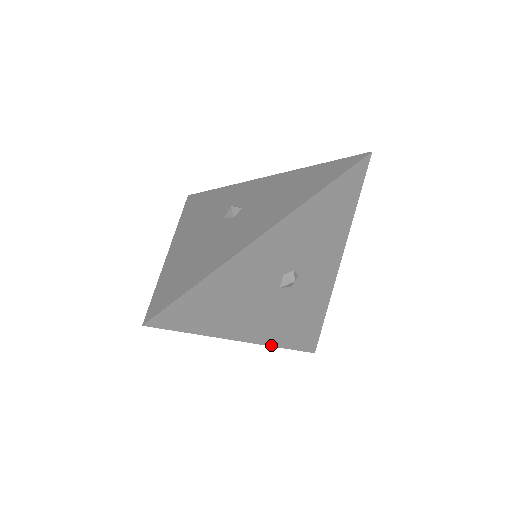
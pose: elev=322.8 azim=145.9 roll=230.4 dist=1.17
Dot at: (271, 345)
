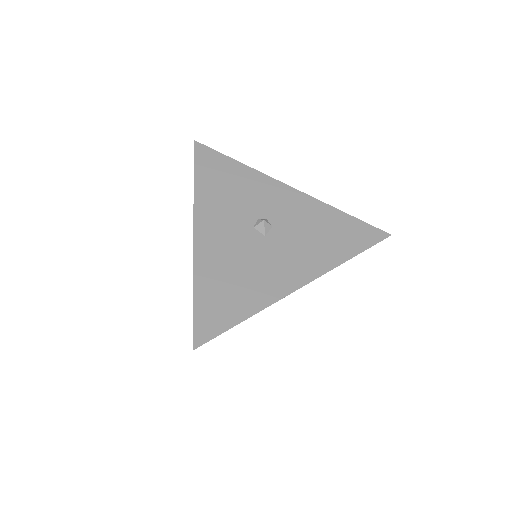
Dot at: occluded
